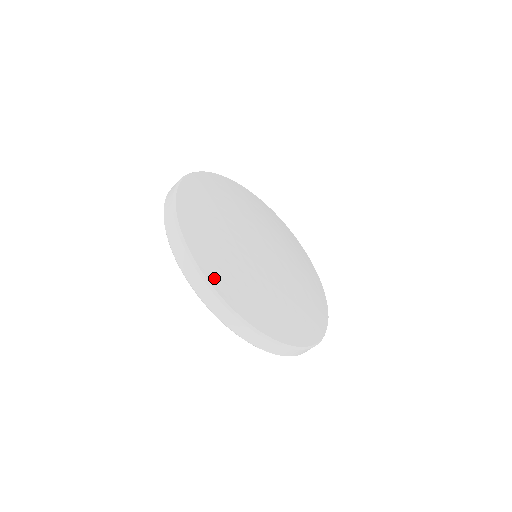
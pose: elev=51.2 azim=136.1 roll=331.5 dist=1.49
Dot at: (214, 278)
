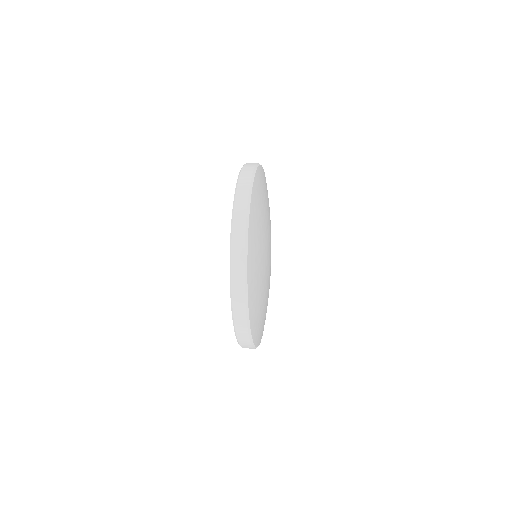
Dot at: (251, 300)
